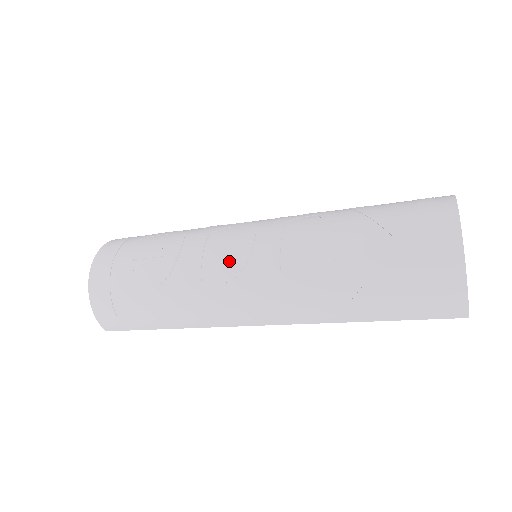
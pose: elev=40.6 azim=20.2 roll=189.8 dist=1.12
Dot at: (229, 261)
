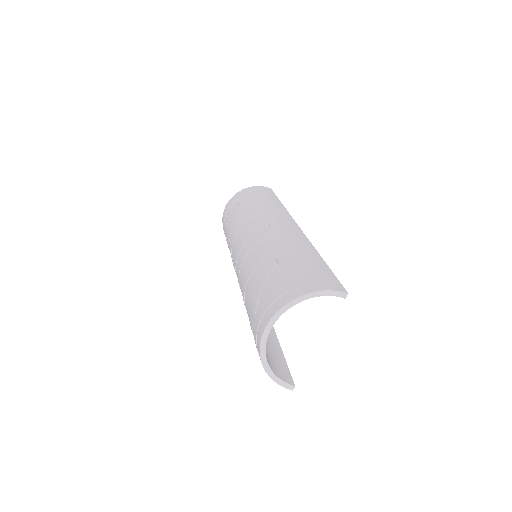
Dot at: (234, 259)
